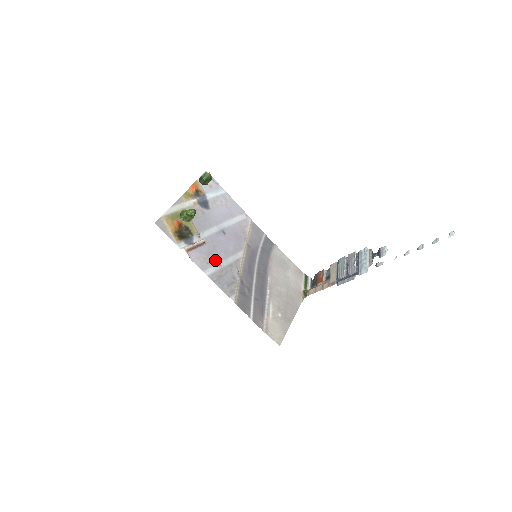
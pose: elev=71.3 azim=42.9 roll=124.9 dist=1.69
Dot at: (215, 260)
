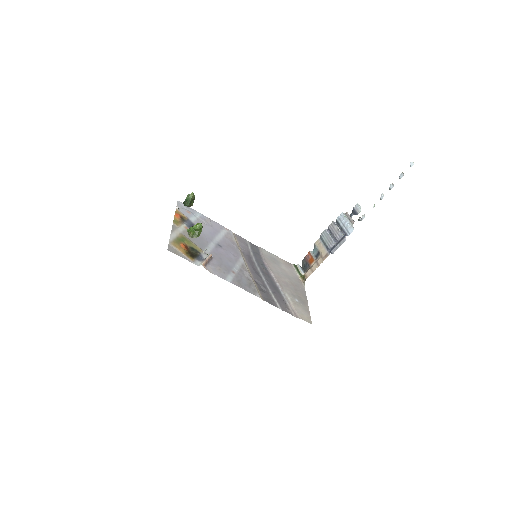
Dot at: (227, 269)
